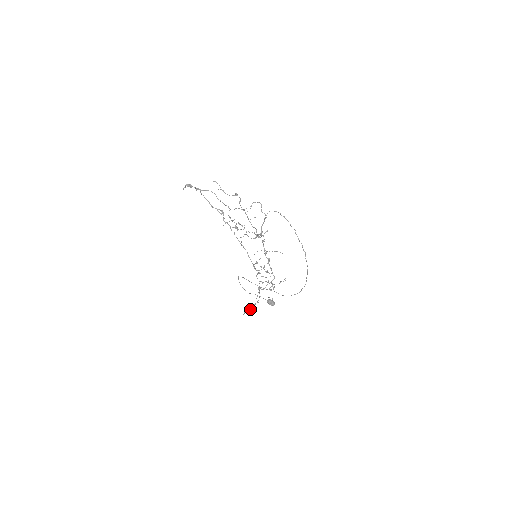
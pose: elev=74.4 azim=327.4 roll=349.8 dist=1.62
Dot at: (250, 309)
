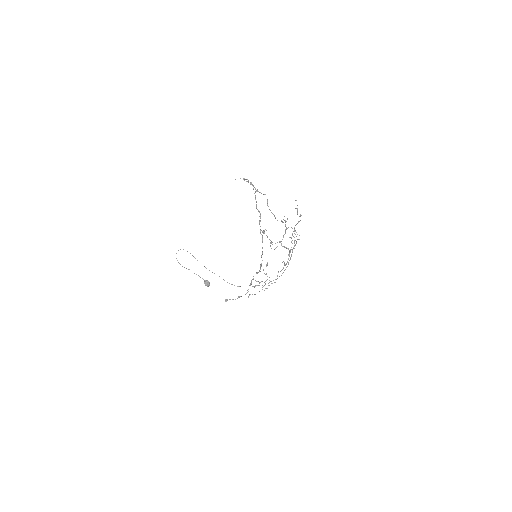
Dot at: (233, 299)
